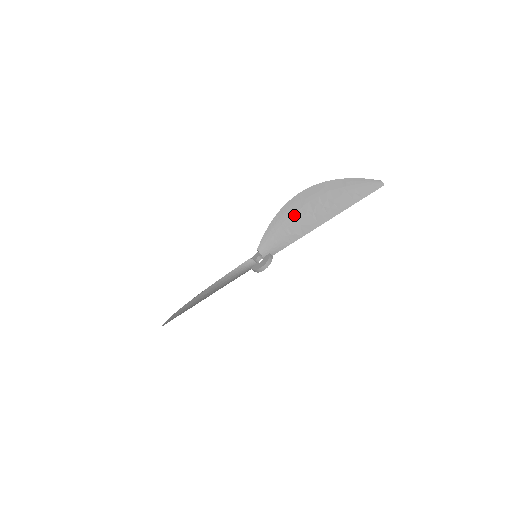
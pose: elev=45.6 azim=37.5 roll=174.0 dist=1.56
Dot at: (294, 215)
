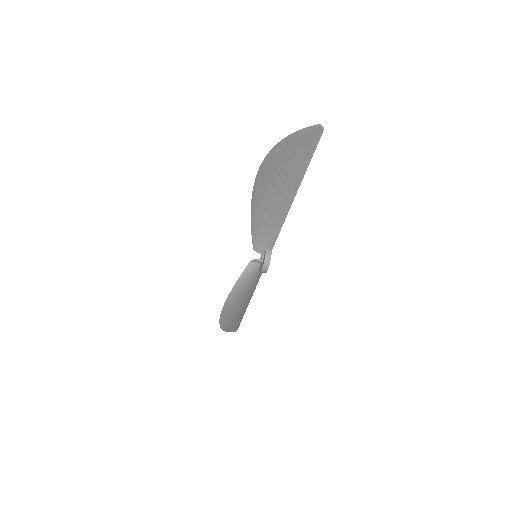
Dot at: (263, 201)
